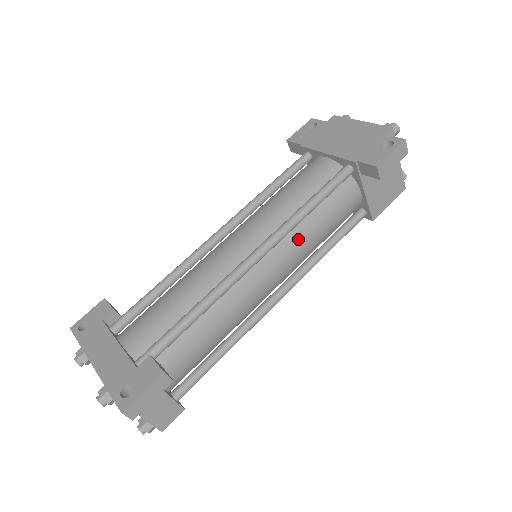
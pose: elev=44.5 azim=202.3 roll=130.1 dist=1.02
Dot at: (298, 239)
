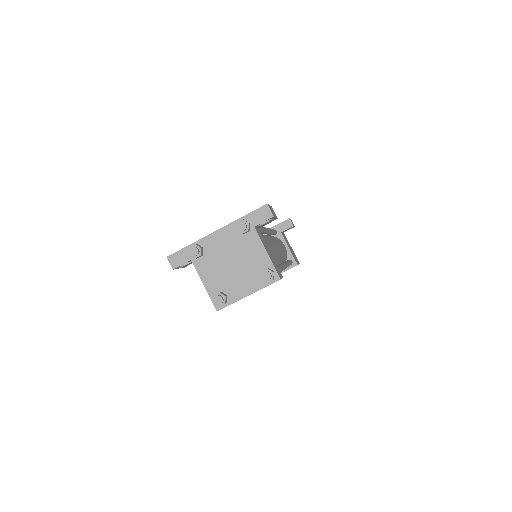
Dot at: occluded
